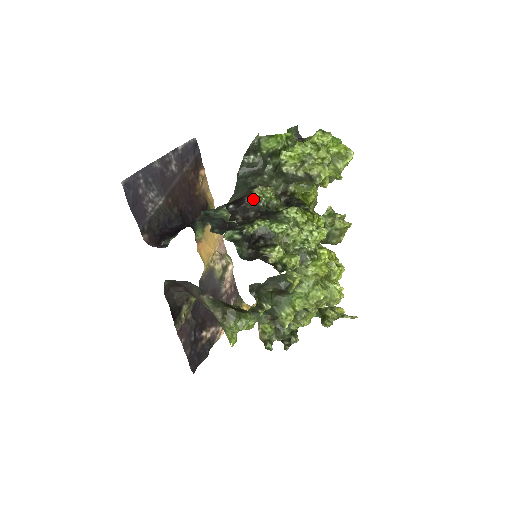
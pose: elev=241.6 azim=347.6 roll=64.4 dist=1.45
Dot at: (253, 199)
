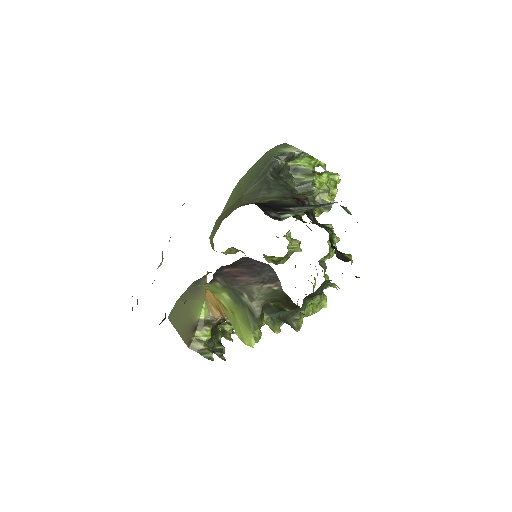
Dot at: occluded
